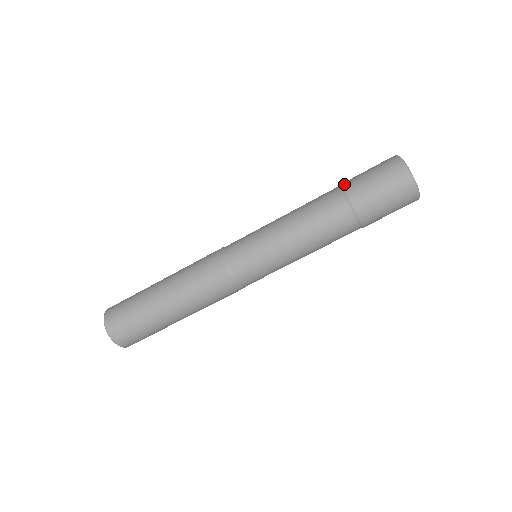
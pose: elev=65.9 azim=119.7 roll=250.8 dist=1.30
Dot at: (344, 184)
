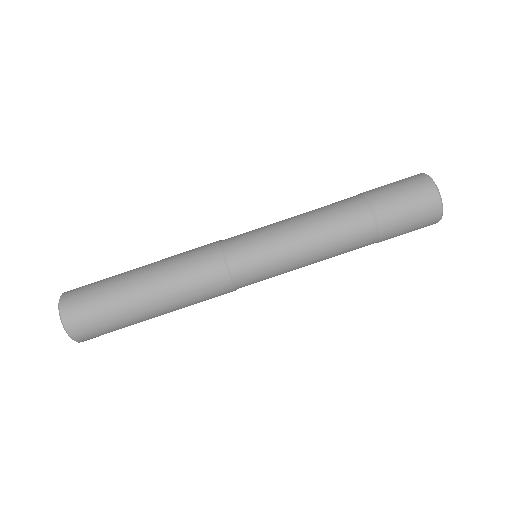
Dot at: occluded
